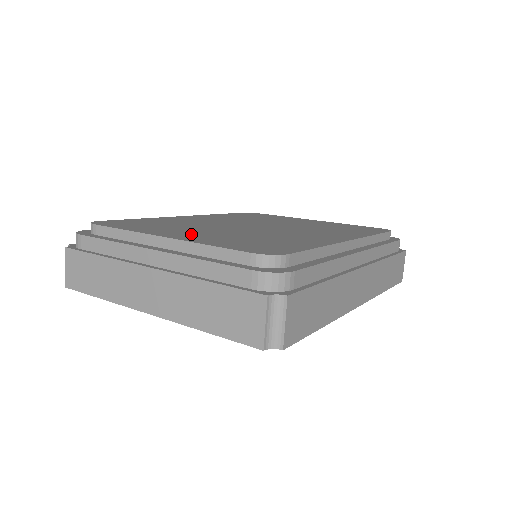
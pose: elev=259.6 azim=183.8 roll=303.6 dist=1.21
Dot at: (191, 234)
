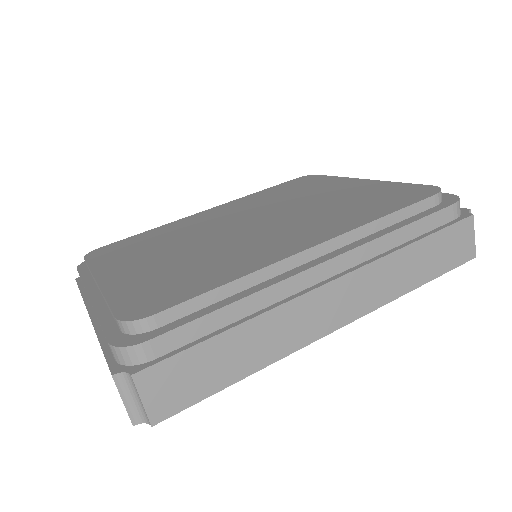
Dot at: (133, 268)
